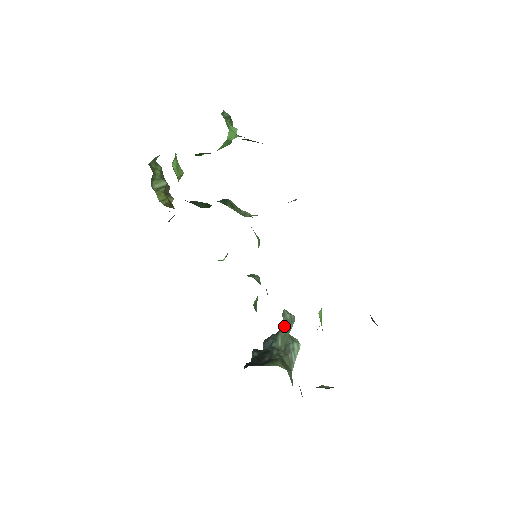
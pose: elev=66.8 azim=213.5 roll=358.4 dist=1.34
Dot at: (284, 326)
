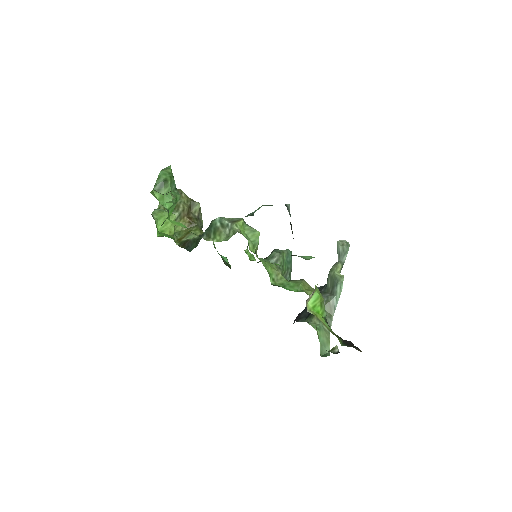
Dot at: occluded
